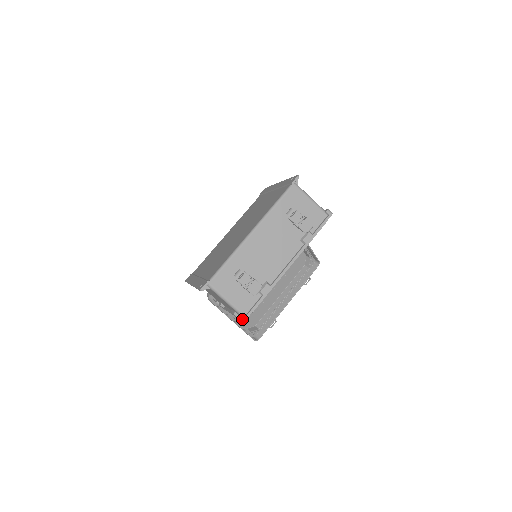
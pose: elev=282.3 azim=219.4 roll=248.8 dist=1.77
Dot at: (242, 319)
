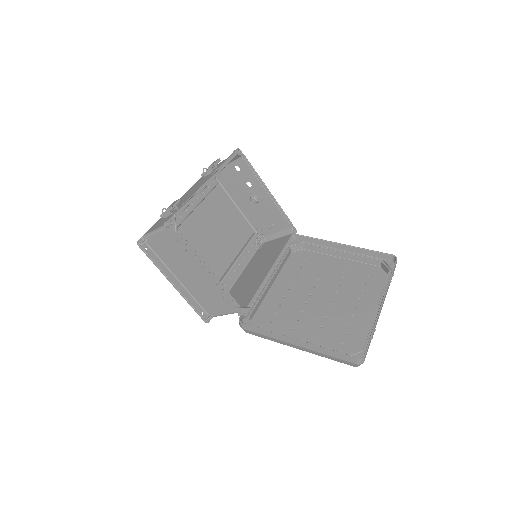
Dot at: (166, 223)
